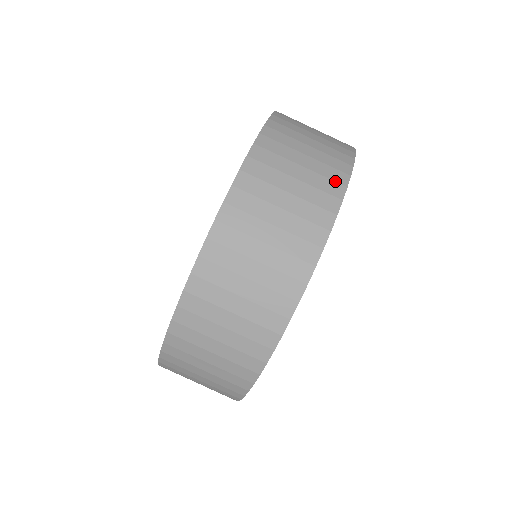
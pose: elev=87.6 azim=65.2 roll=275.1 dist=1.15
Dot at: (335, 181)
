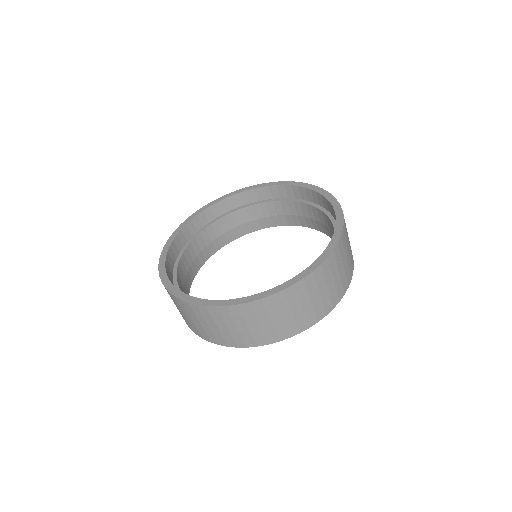
Dot at: (350, 274)
